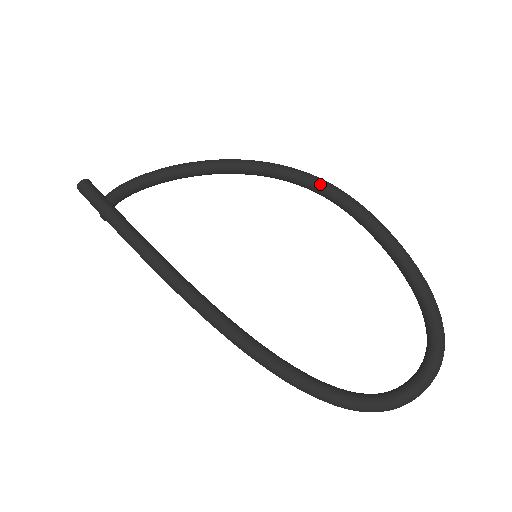
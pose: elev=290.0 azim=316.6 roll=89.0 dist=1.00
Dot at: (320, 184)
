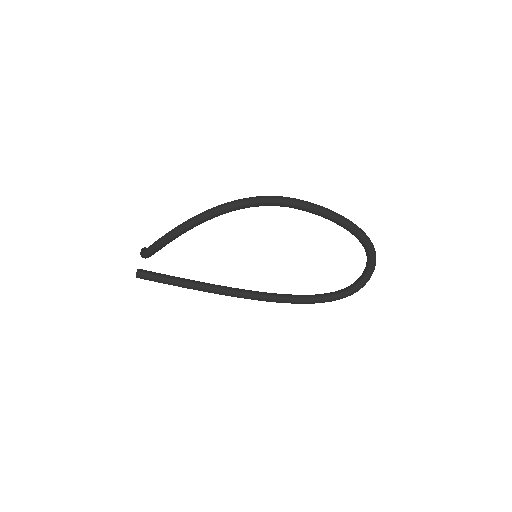
Dot at: (269, 204)
